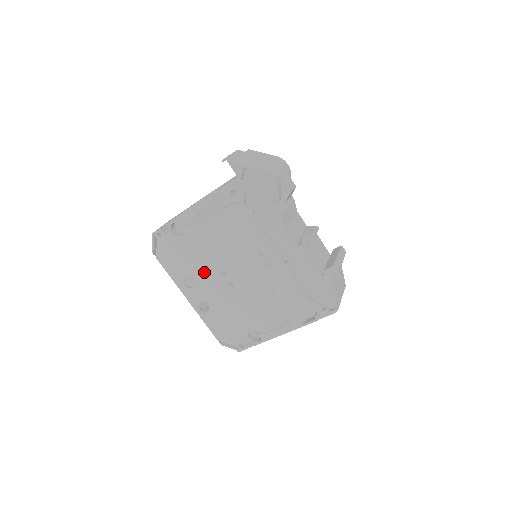
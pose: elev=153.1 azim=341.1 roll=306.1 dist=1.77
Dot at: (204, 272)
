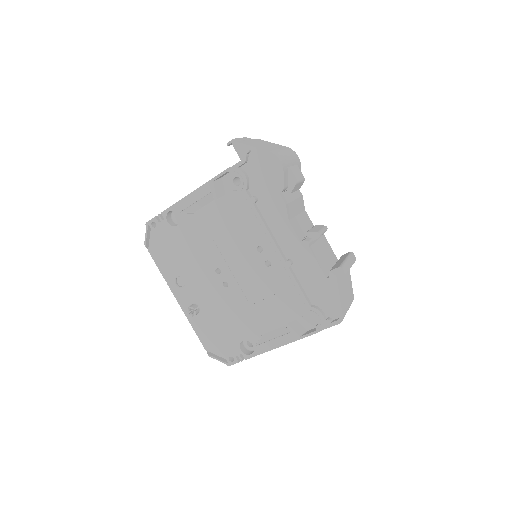
Dot at: (197, 269)
